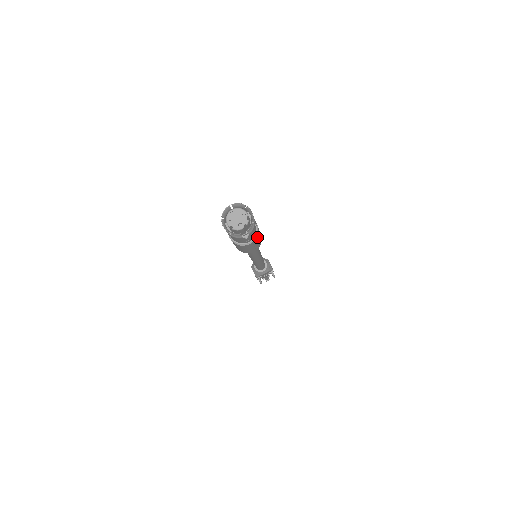
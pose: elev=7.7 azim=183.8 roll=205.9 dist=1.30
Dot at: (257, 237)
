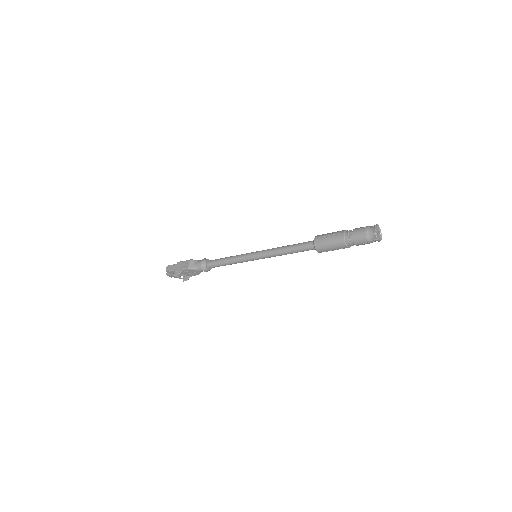
Dot at: occluded
